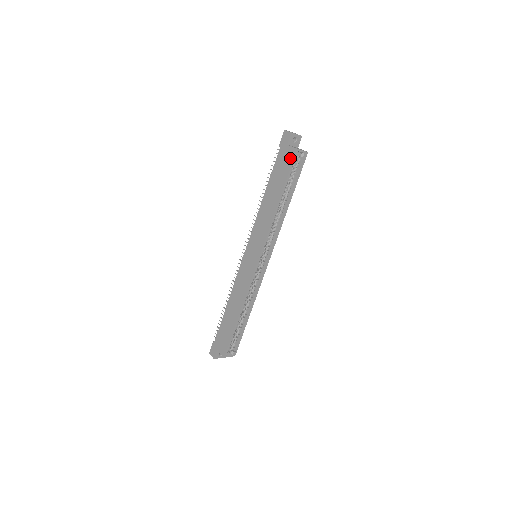
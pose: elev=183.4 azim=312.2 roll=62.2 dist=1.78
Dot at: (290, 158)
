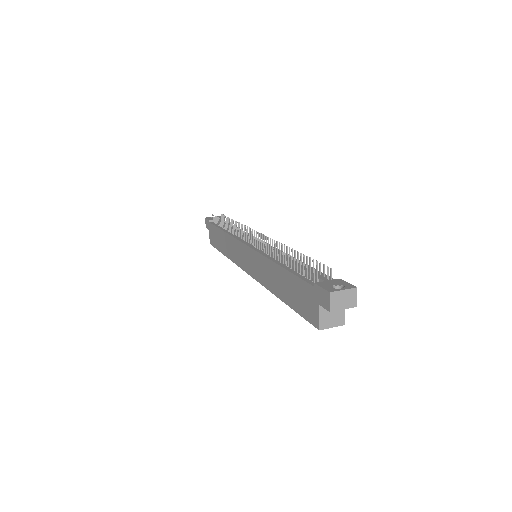
Dot at: (309, 316)
